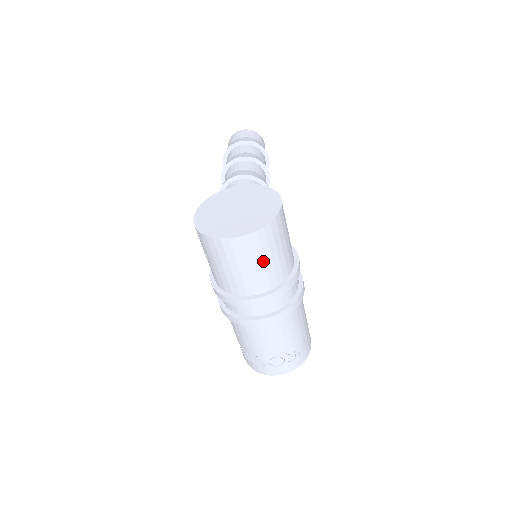
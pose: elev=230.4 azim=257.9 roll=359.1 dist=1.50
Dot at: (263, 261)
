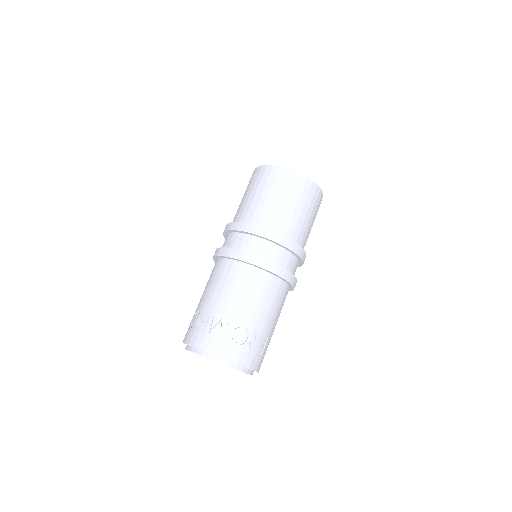
Dot at: (302, 209)
